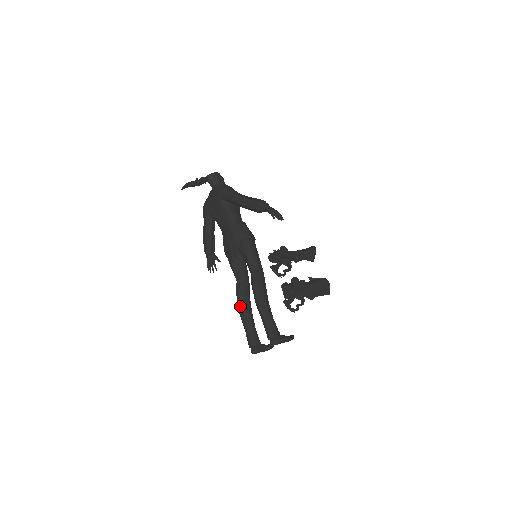
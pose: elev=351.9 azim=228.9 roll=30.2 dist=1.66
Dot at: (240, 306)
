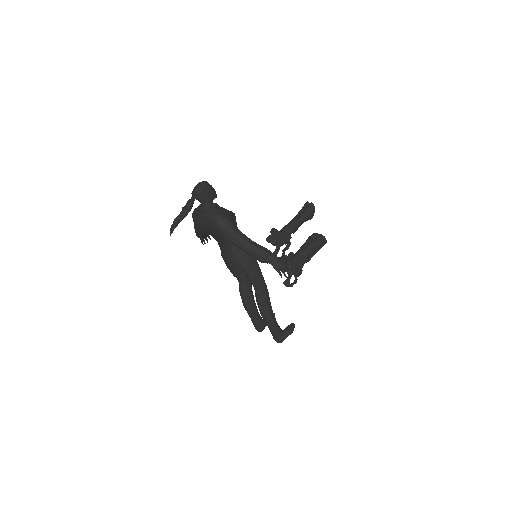
Dot at: (244, 304)
